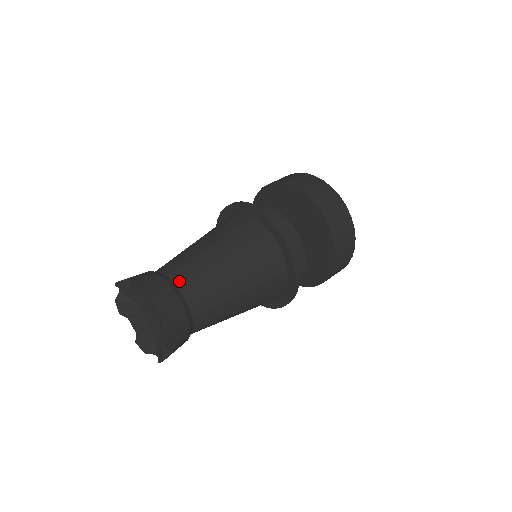
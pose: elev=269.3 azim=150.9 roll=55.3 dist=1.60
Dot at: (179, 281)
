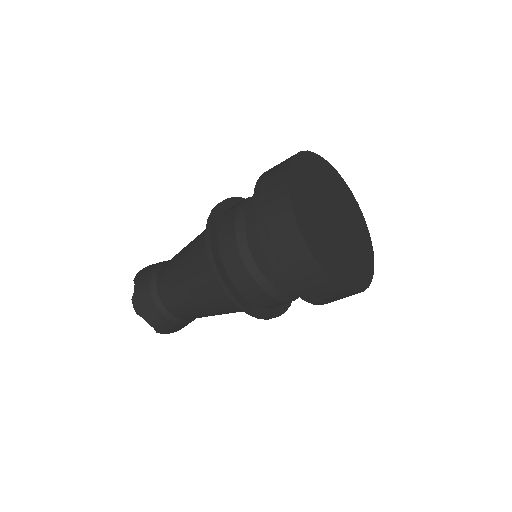
Dot at: (163, 300)
